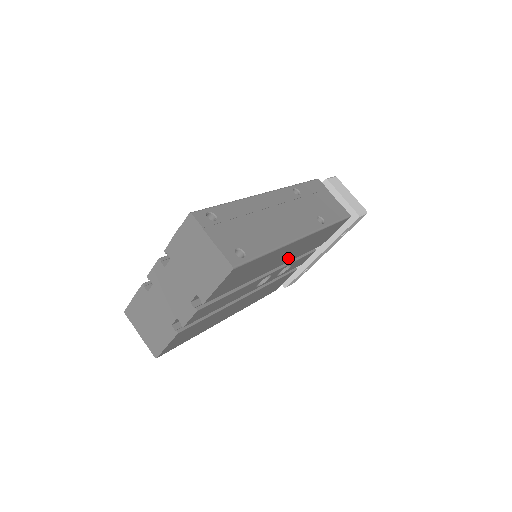
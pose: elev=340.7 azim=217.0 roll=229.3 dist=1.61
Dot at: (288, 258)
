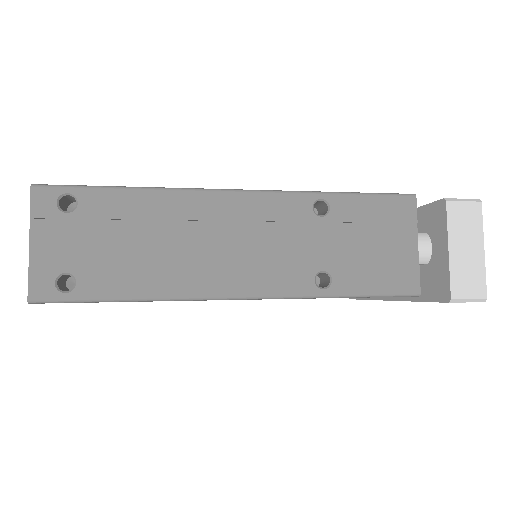
Dot at: occluded
